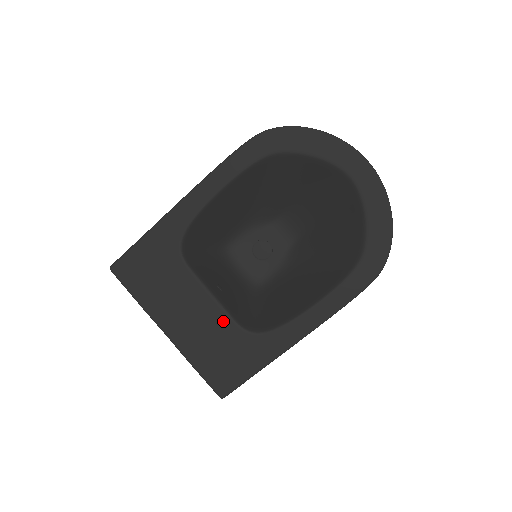
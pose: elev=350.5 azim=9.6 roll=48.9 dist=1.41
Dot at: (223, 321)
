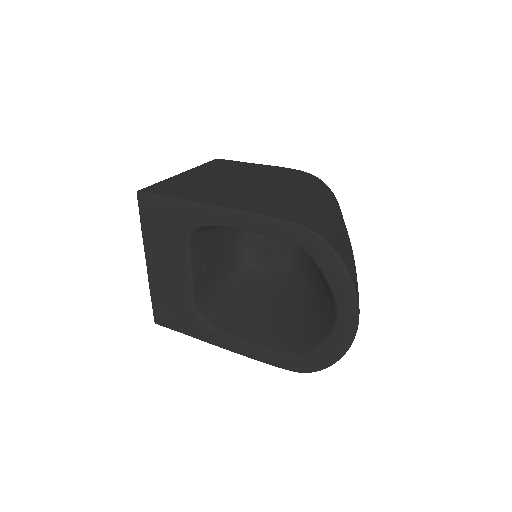
Dot at: (186, 294)
